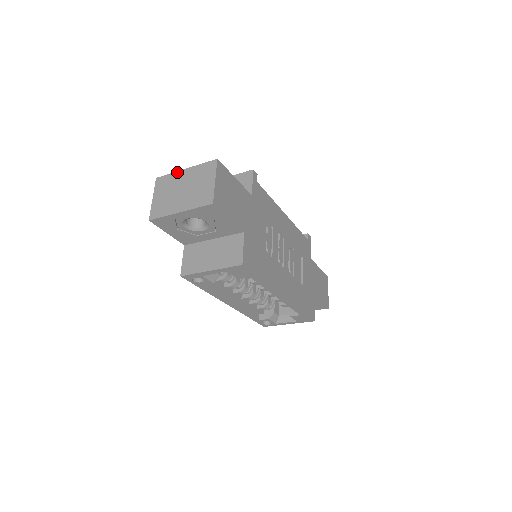
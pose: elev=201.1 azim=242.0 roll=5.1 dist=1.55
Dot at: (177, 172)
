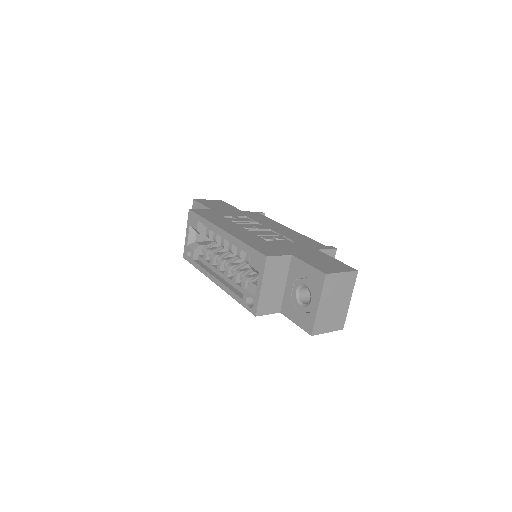
Dot at: occluded
